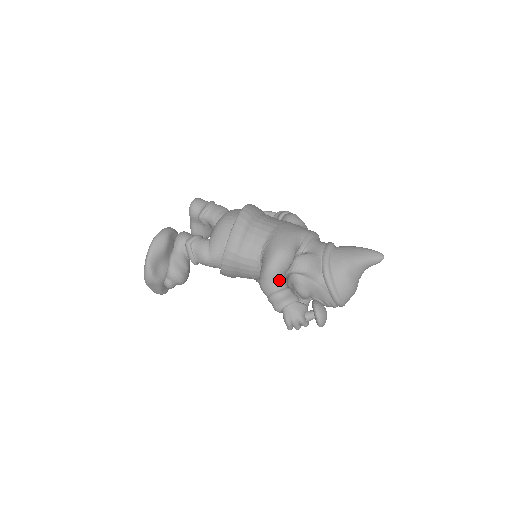
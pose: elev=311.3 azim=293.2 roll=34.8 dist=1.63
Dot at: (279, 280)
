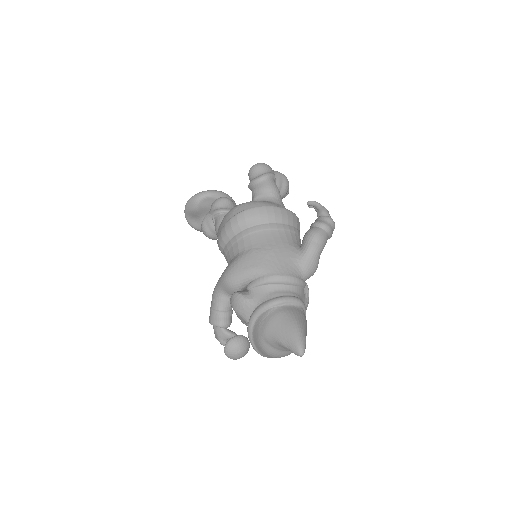
Dot at: (217, 301)
